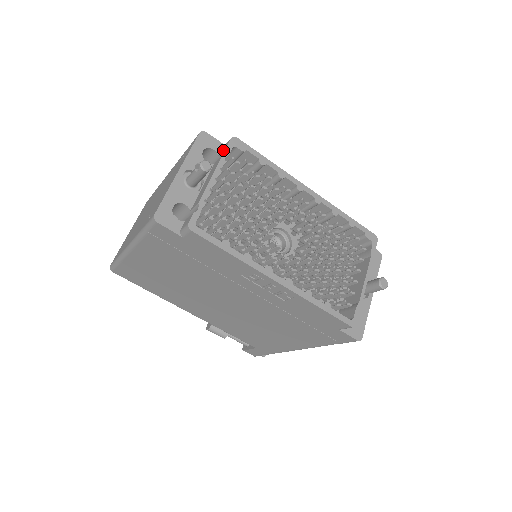
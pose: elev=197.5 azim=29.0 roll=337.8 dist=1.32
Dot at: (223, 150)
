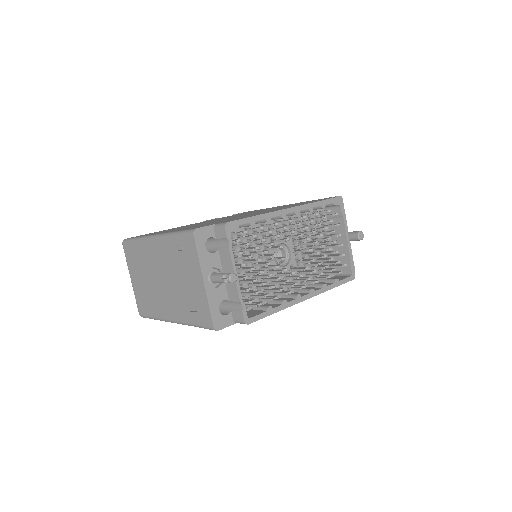
Dot at: (222, 239)
